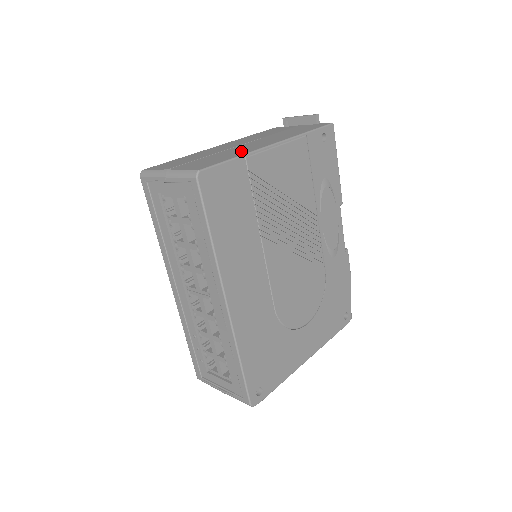
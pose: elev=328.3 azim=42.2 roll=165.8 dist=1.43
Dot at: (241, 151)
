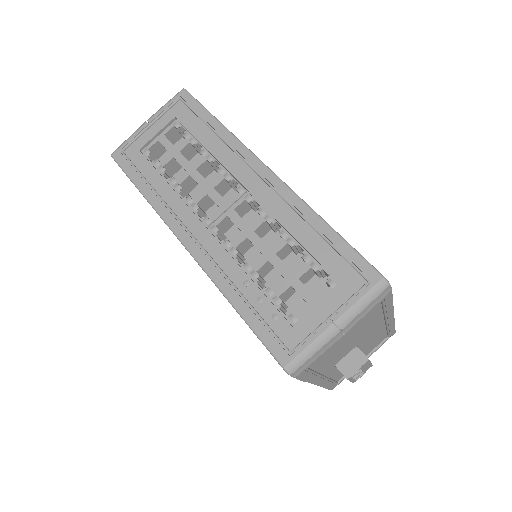
Dot at: occluded
